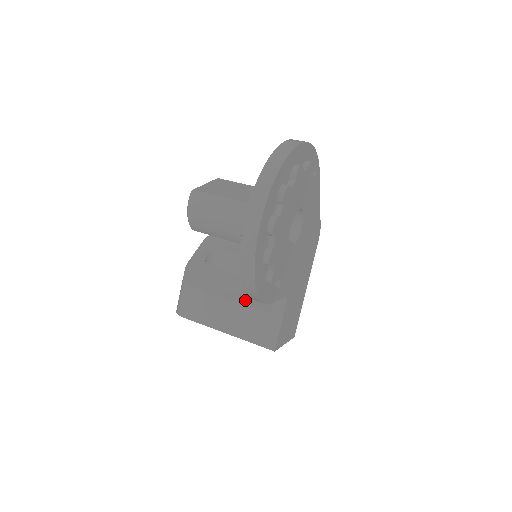
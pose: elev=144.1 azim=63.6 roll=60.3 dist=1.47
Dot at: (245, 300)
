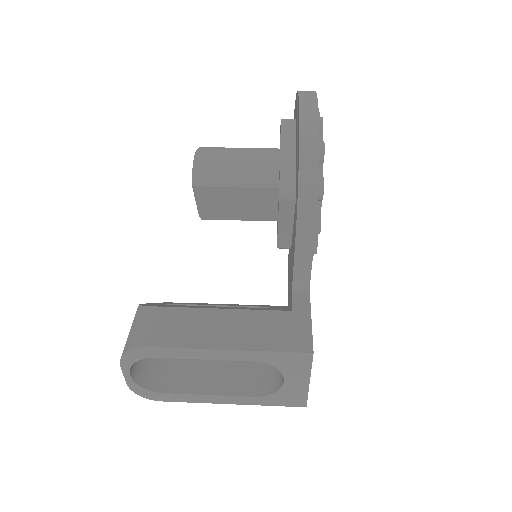
Dot at: occluded
